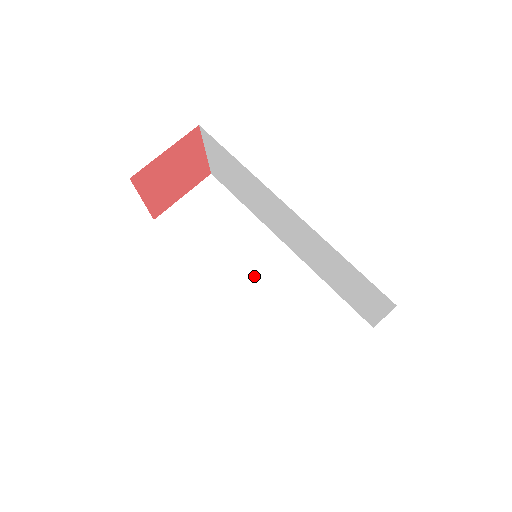
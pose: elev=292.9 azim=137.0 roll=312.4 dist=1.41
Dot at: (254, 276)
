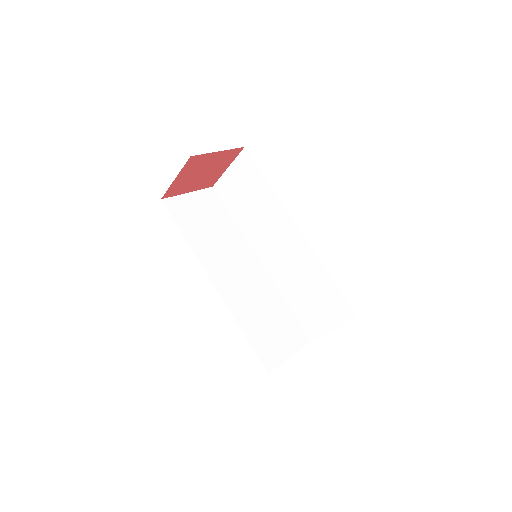
Dot at: (276, 249)
